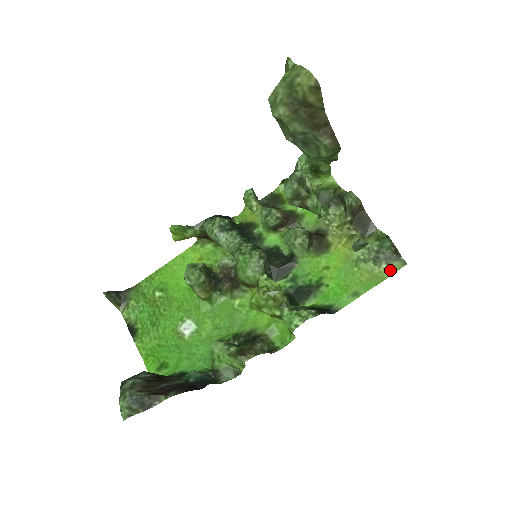
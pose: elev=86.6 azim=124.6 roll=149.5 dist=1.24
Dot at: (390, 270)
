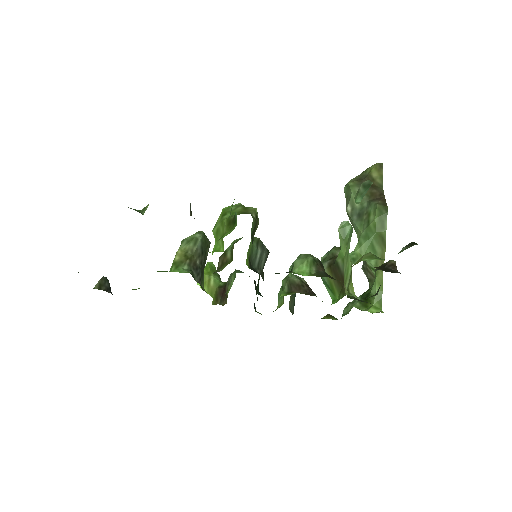
Dot at: occluded
